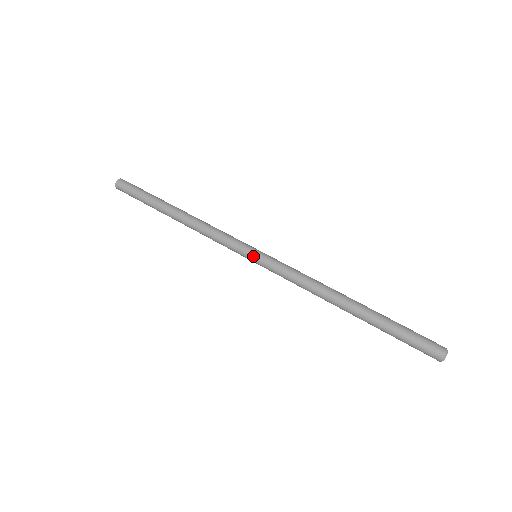
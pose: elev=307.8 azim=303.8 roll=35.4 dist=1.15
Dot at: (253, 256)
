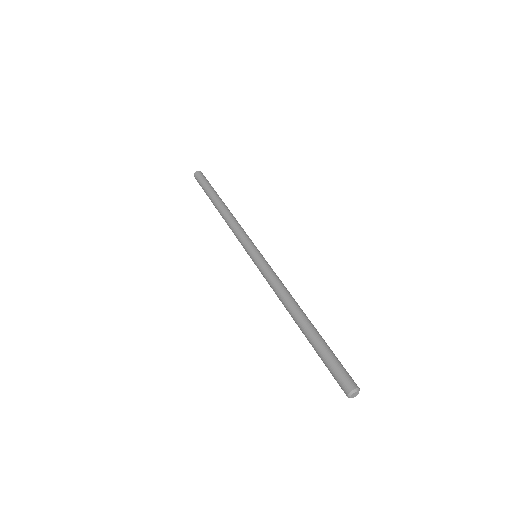
Dot at: (251, 256)
